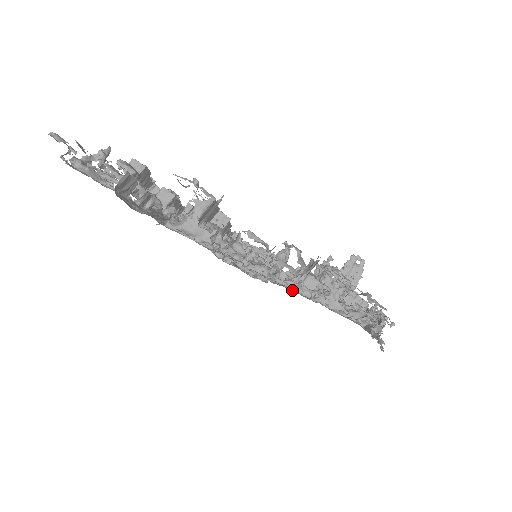
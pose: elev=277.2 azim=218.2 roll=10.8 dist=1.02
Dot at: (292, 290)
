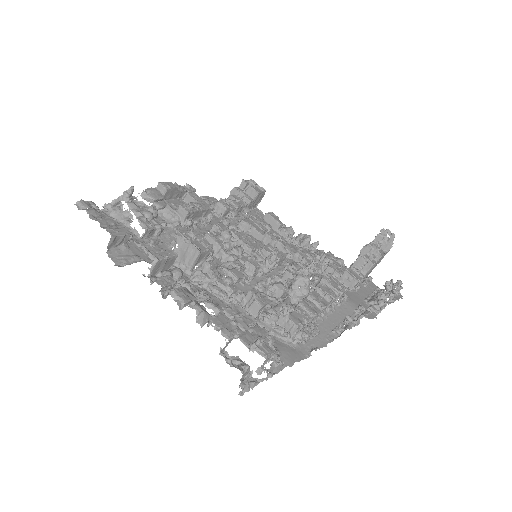
Dot at: occluded
